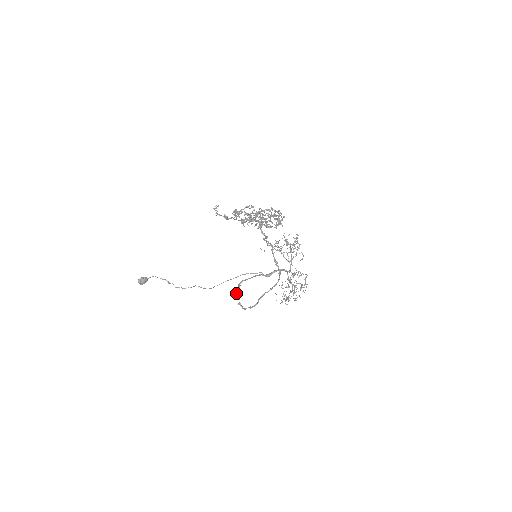
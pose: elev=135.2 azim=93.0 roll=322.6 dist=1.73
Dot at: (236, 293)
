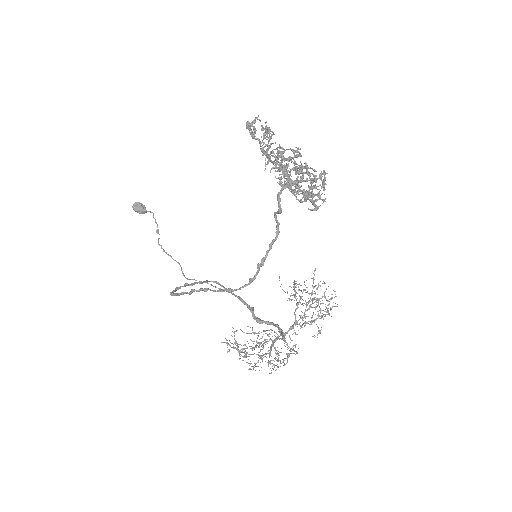
Dot at: occluded
